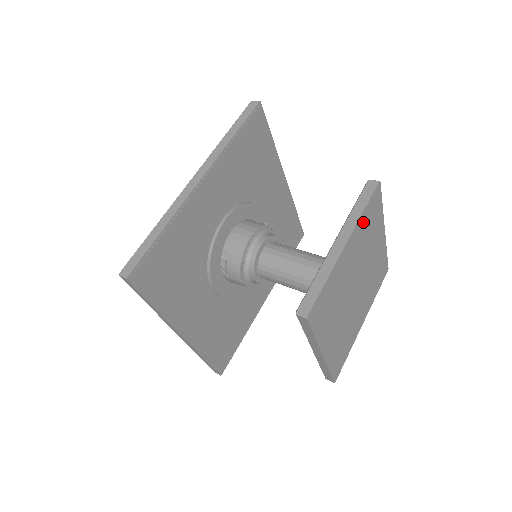
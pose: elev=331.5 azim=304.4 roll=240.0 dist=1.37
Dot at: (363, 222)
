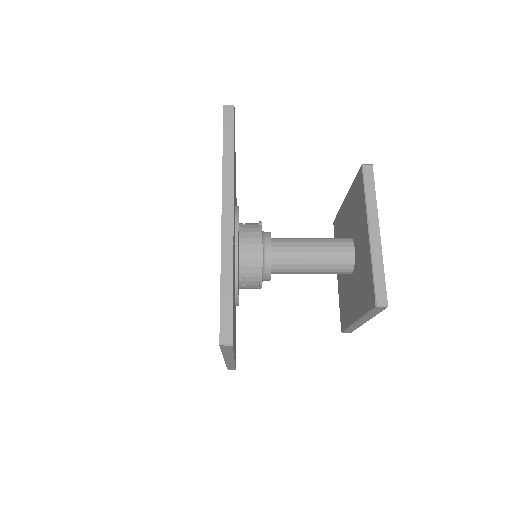
Dot at: occluded
